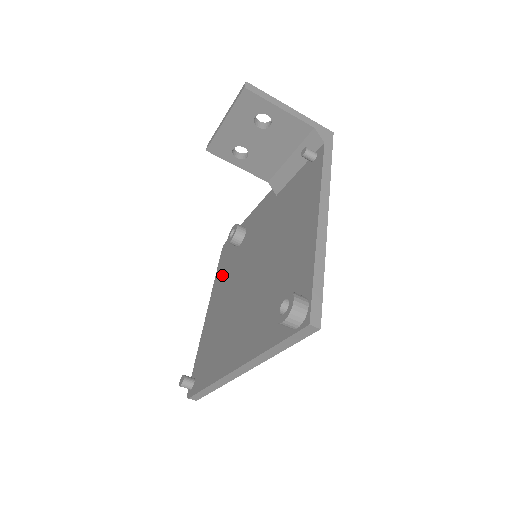
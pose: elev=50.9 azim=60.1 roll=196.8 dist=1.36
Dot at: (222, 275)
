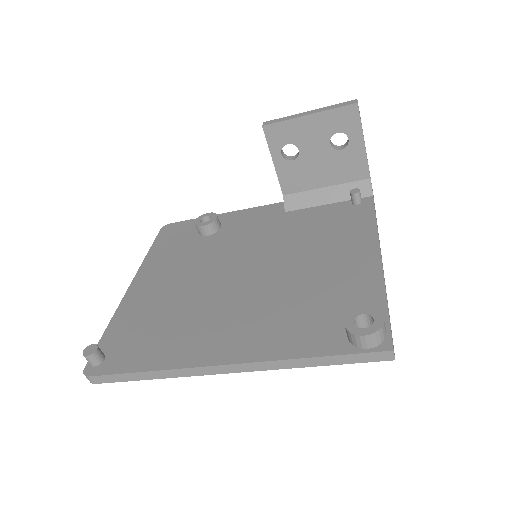
Dot at: (168, 254)
